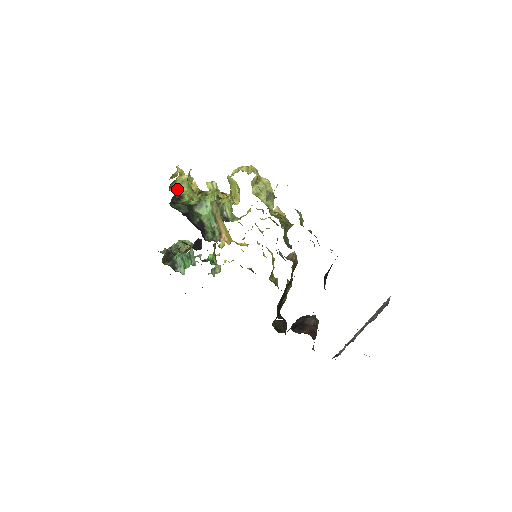
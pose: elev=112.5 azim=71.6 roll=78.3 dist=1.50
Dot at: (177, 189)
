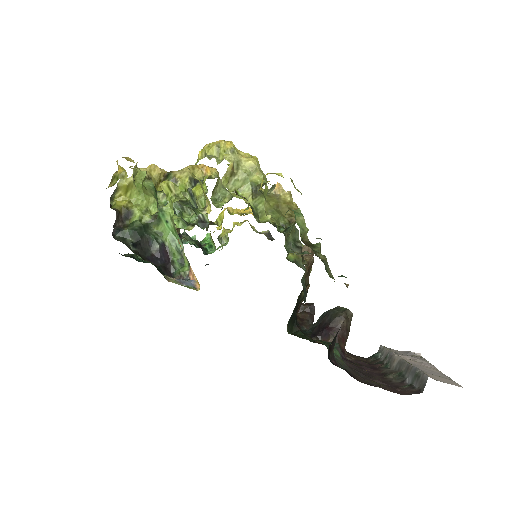
Dot at: (123, 199)
